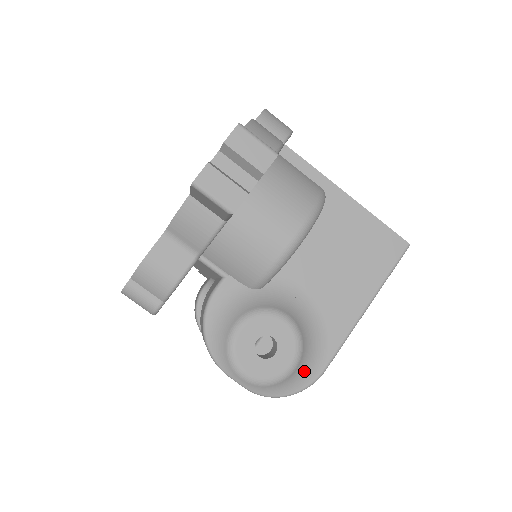
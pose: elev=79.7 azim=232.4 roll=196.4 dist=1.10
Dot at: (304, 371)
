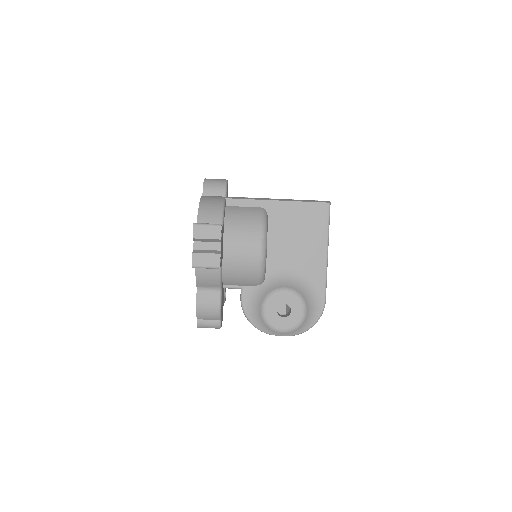
Dot at: (313, 308)
